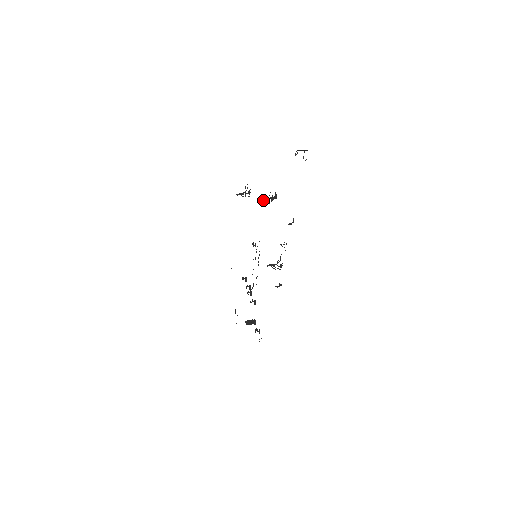
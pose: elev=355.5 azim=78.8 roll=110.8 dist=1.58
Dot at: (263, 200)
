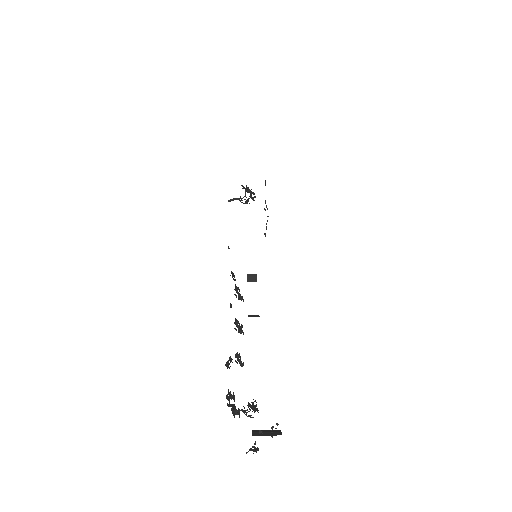
Dot at: (227, 394)
